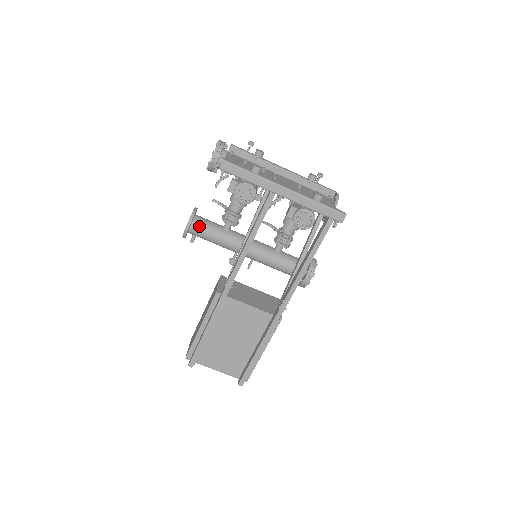
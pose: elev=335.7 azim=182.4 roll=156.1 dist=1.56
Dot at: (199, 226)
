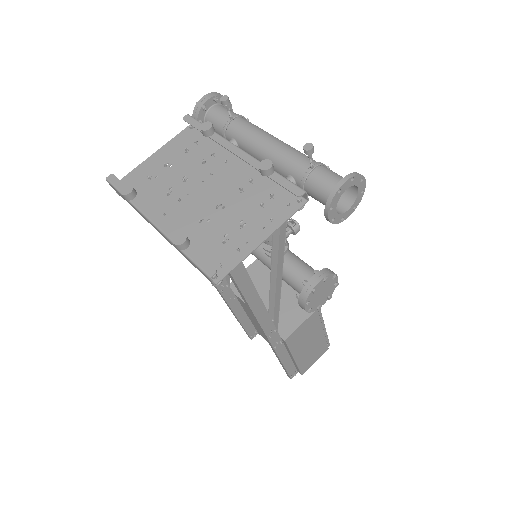
Dot at: occluded
